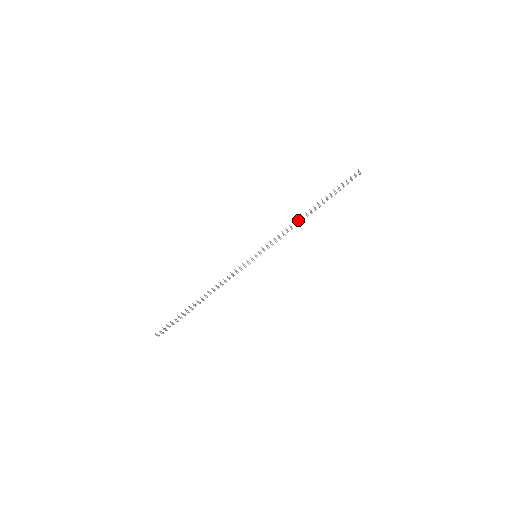
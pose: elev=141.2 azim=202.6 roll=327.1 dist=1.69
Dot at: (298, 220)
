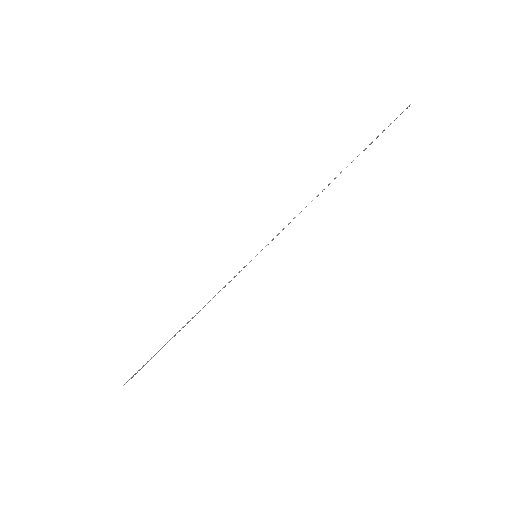
Dot at: (317, 196)
